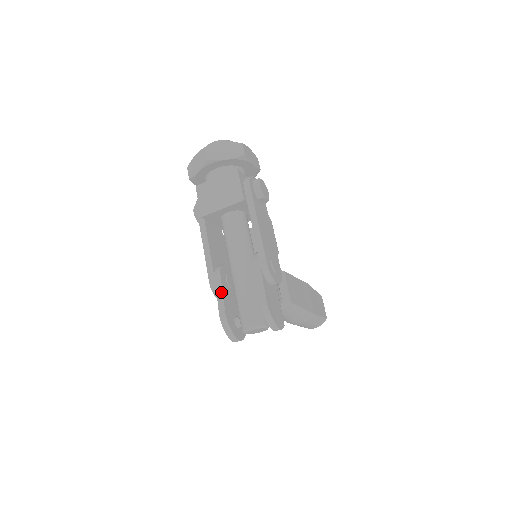
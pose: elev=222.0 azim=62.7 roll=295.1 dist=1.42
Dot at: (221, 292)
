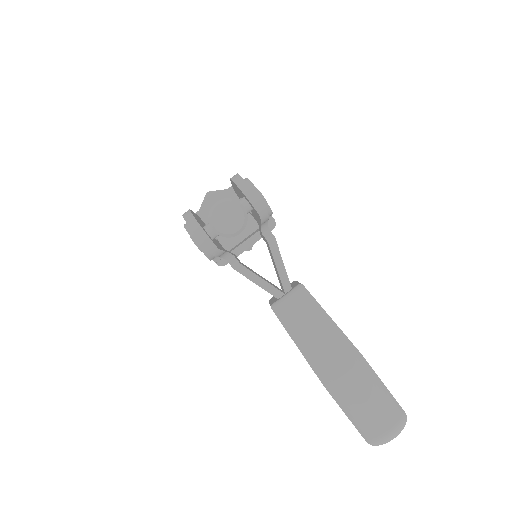
Dot at: occluded
